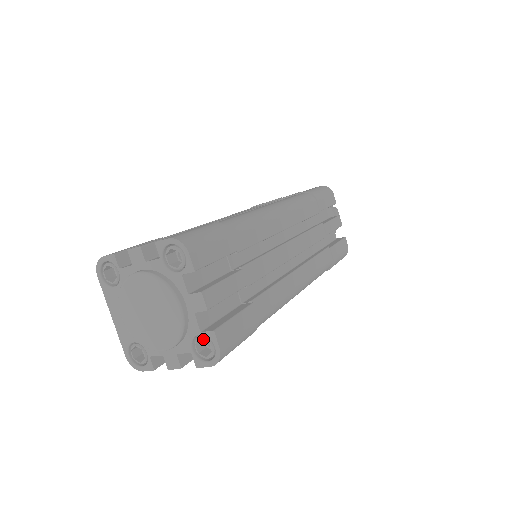
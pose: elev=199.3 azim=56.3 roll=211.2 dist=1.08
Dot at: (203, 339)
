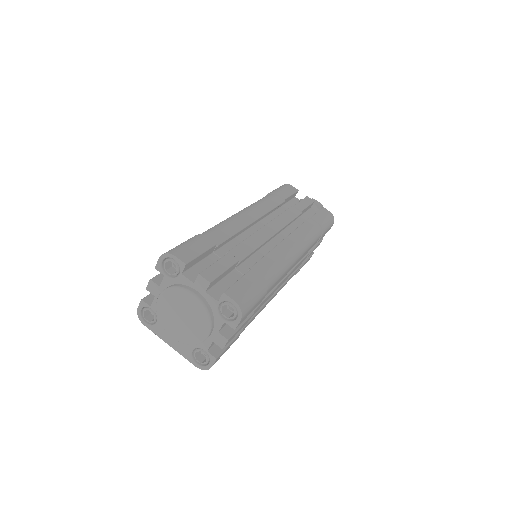
Dot at: (223, 305)
